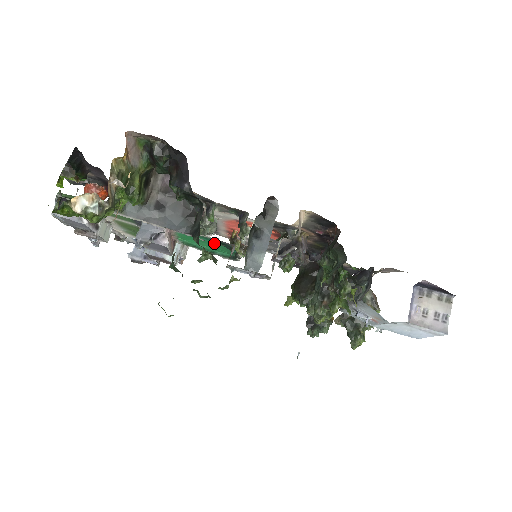
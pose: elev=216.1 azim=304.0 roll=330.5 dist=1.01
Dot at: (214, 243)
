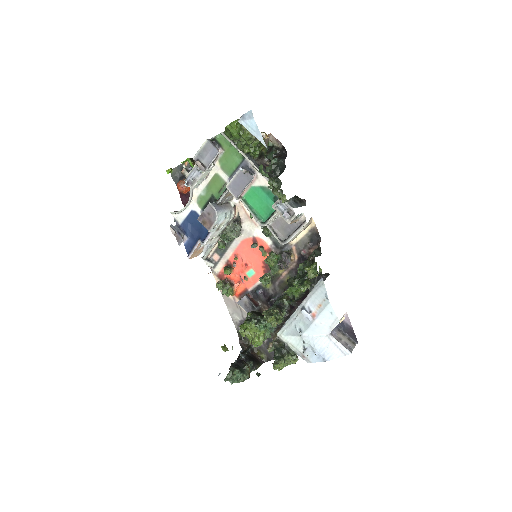
Dot at: (267, 201)
